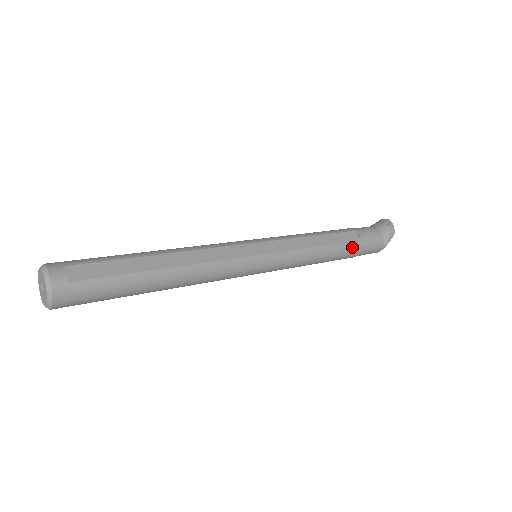
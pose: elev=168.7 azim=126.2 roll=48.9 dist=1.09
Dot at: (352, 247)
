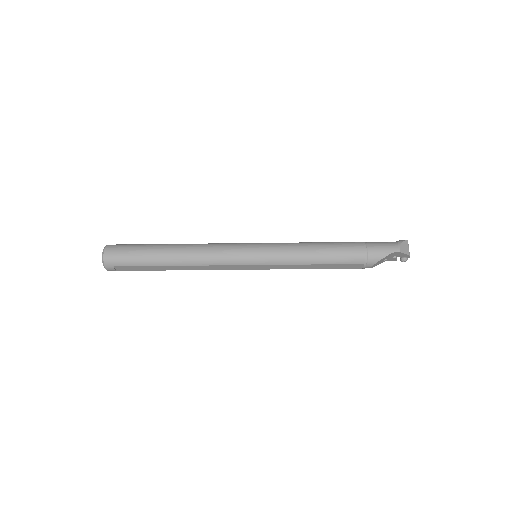
Dot at: (351, 243)
